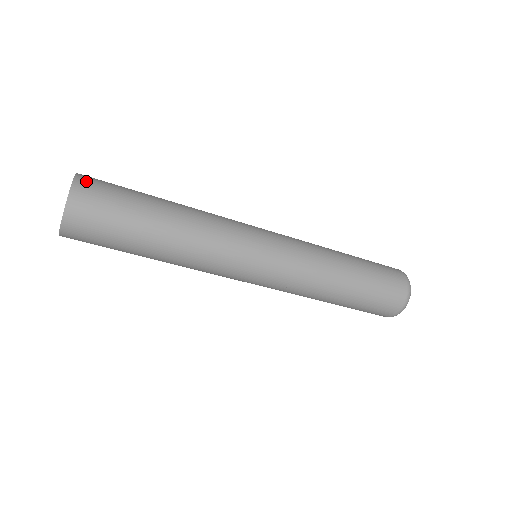
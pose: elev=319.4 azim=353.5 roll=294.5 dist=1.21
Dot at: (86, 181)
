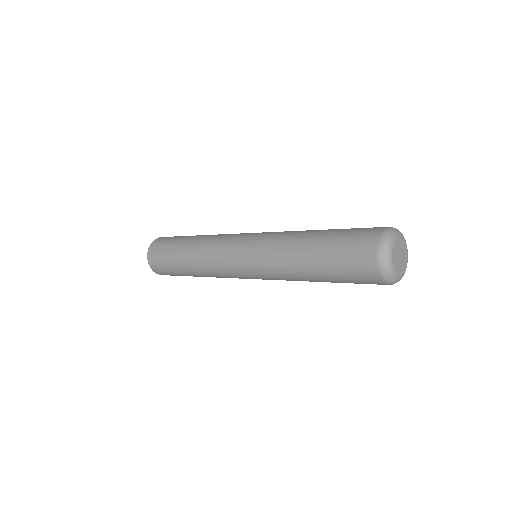
Dot at: (157, 241)
